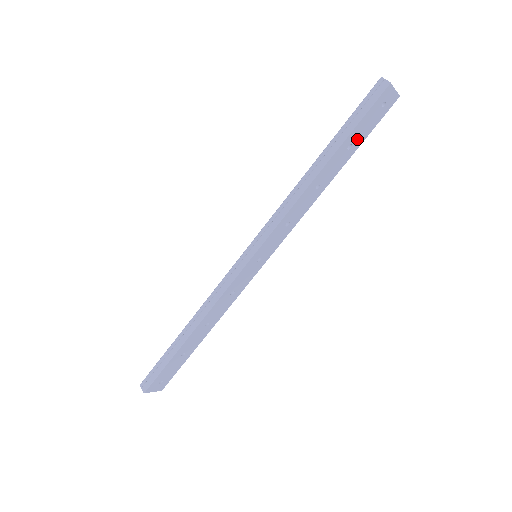
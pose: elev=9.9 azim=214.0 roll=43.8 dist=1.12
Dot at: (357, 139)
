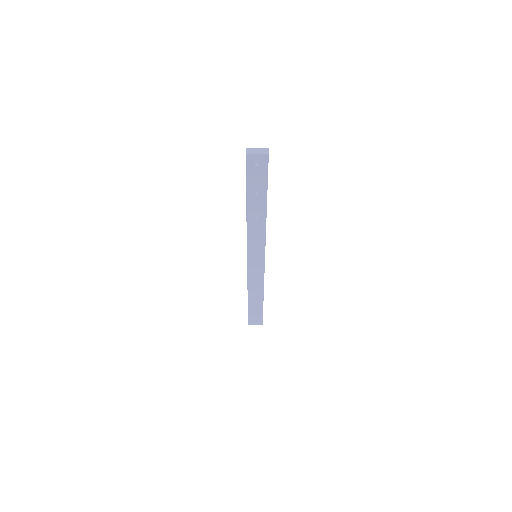
Dot at: (259, 187)
